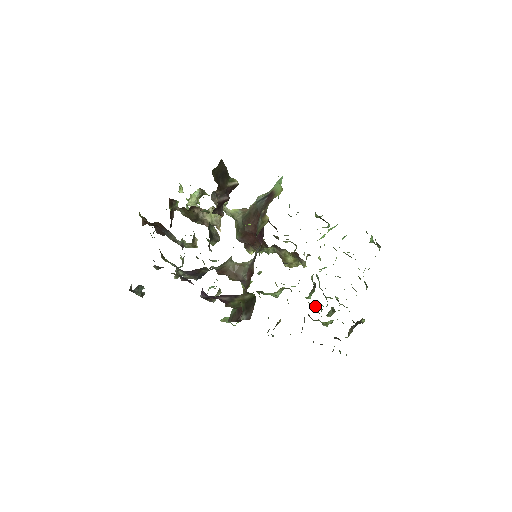
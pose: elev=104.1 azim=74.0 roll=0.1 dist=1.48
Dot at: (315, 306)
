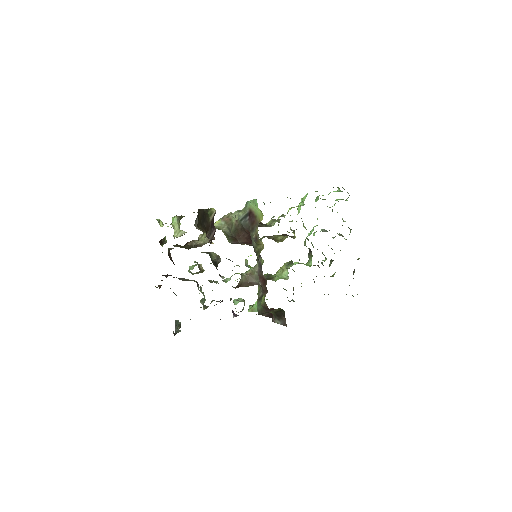
Dot at: (317, 265)
